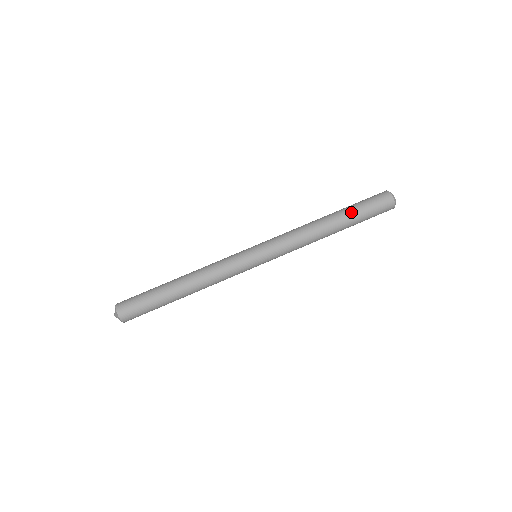
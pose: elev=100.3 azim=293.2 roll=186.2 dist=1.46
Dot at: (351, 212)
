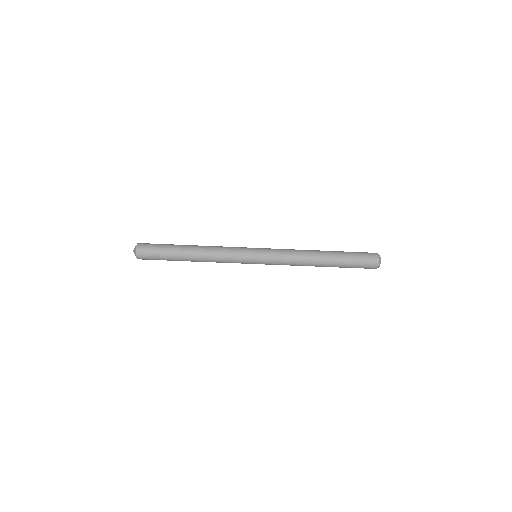
Dot at: (342, 254)
